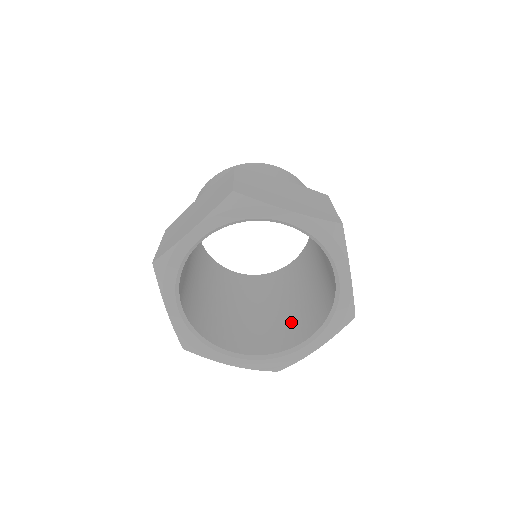
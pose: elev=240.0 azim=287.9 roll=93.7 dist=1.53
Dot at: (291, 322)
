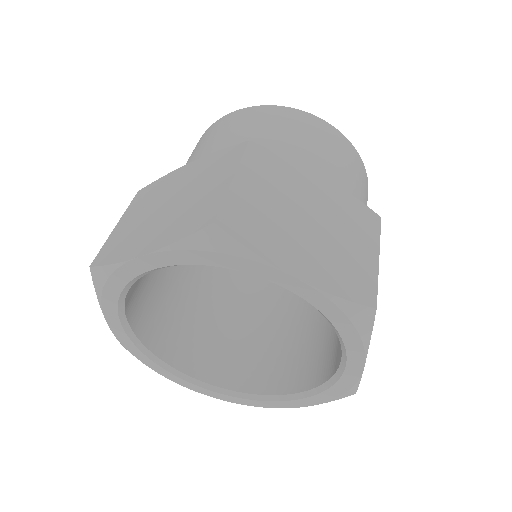
Dot at: (278, 348)
